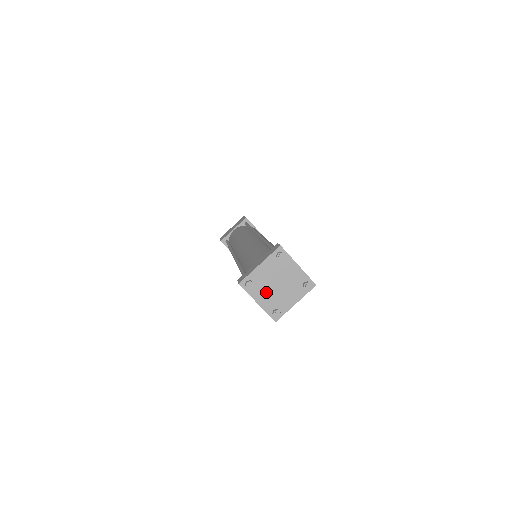
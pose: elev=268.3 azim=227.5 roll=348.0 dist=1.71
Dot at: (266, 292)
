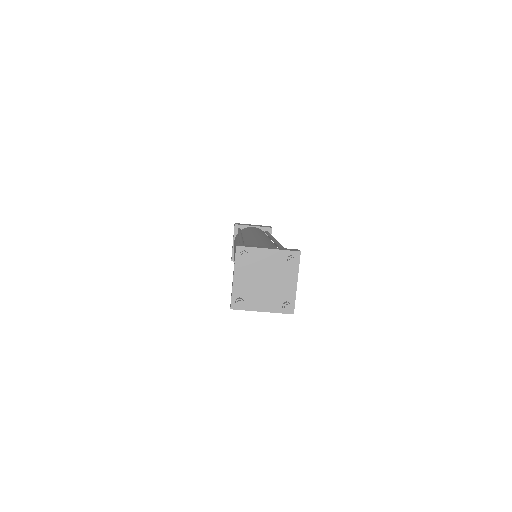
Dot at: (250, 276)
